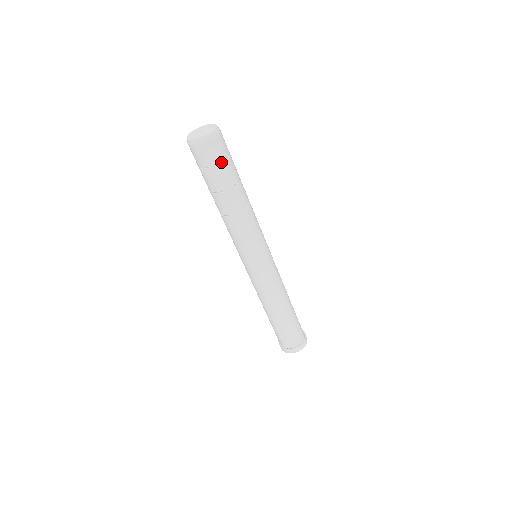
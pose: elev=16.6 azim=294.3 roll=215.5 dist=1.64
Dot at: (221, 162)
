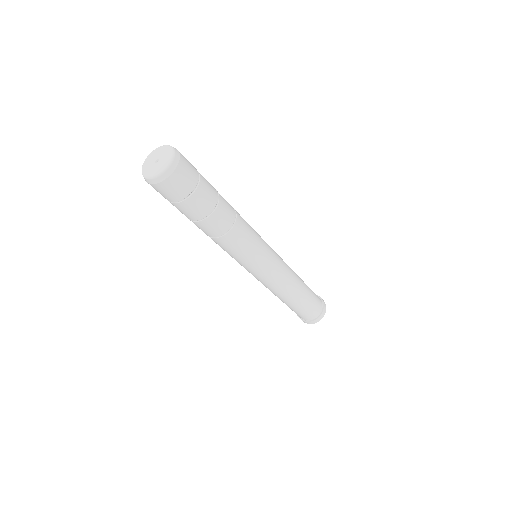
Dot at: (190, 193)
